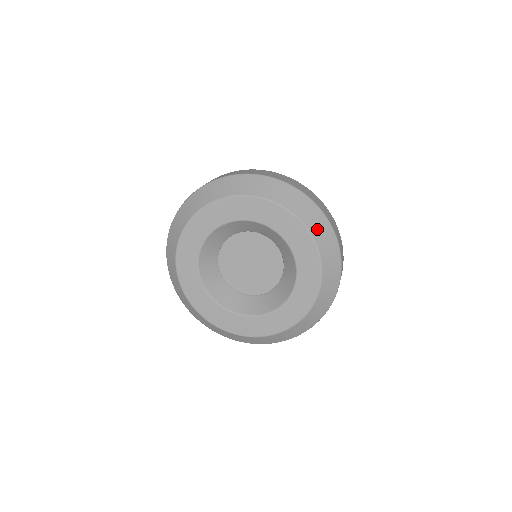
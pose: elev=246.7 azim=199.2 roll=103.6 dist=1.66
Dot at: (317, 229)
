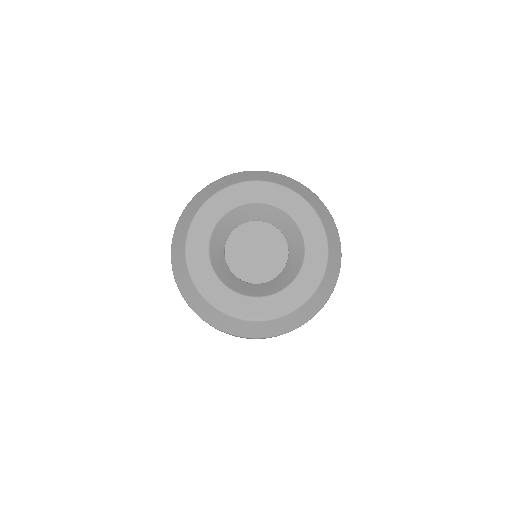
Dot at: (329, 228)
